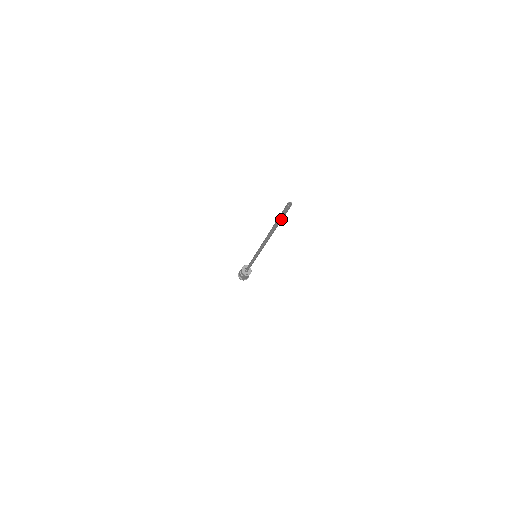
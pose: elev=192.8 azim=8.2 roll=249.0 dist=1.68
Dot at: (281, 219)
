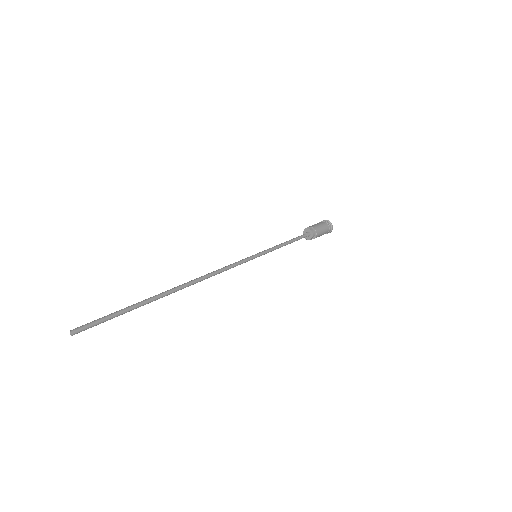
Dot at: (119, 315)
